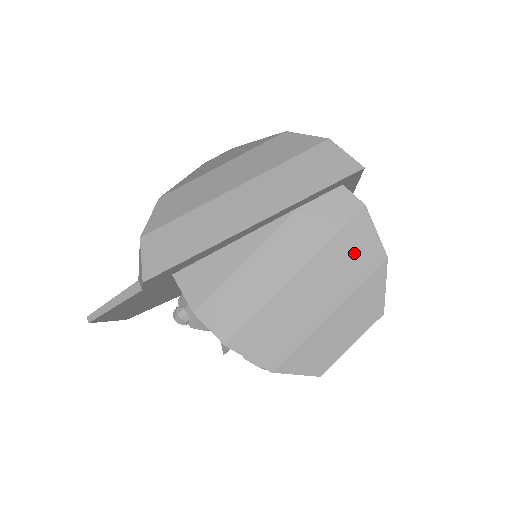
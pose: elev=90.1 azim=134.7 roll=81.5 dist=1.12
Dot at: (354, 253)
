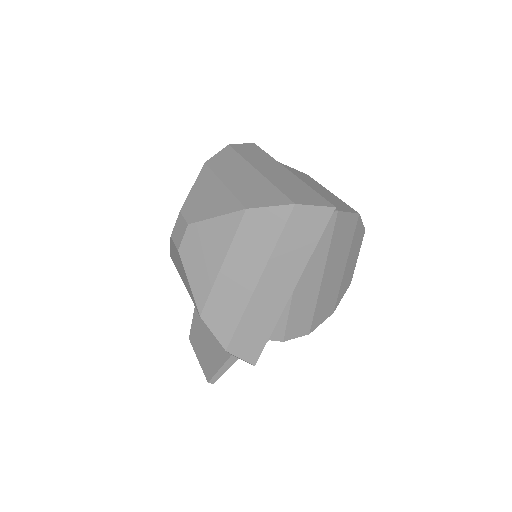
Dot at: (343, 234)
